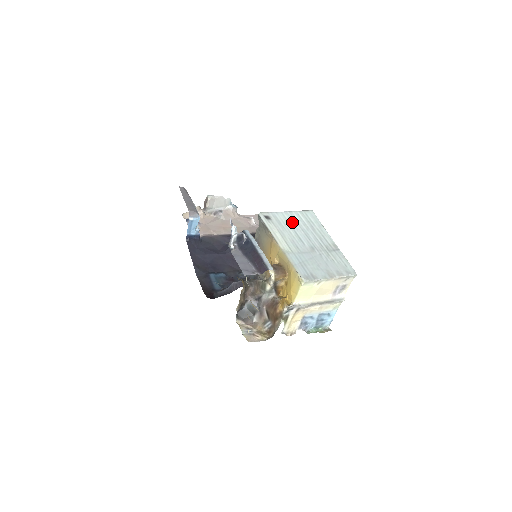
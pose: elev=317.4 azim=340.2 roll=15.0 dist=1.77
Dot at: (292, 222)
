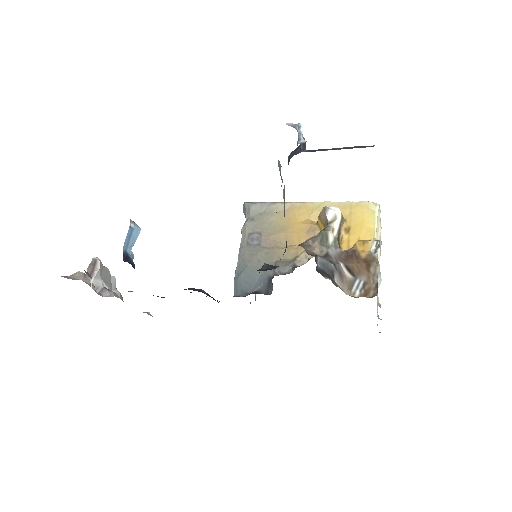
Dot at: occluded
